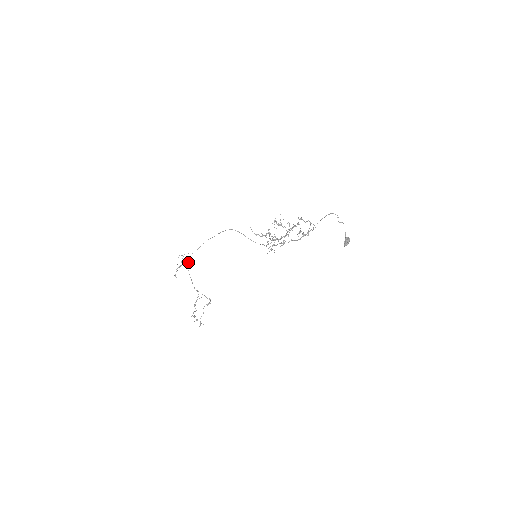
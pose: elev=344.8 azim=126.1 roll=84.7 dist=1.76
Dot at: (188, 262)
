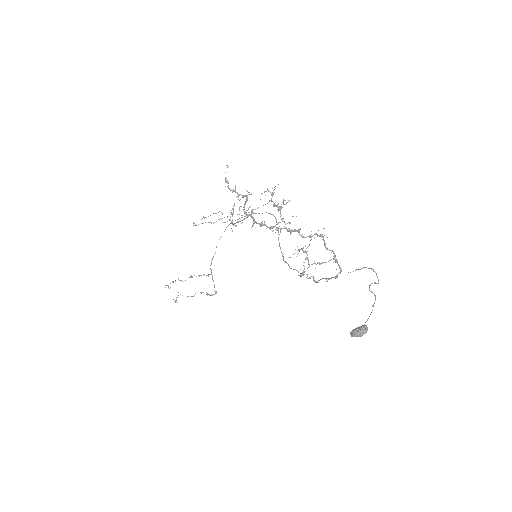
Dot at: (225, 229)
